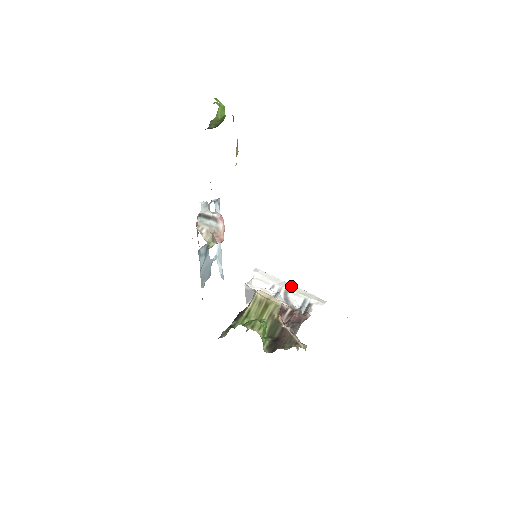
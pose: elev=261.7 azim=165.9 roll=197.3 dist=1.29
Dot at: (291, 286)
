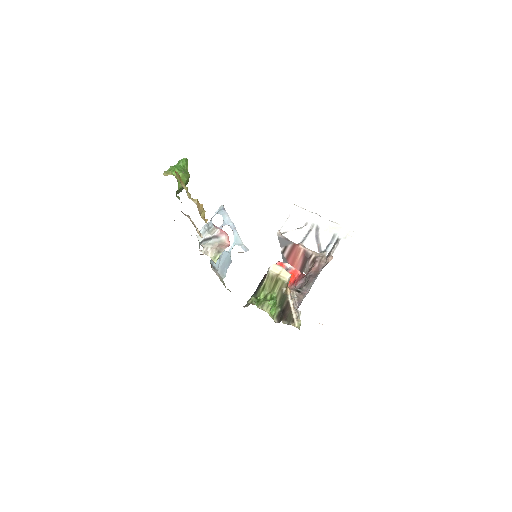
Dot at: (323, 221)
